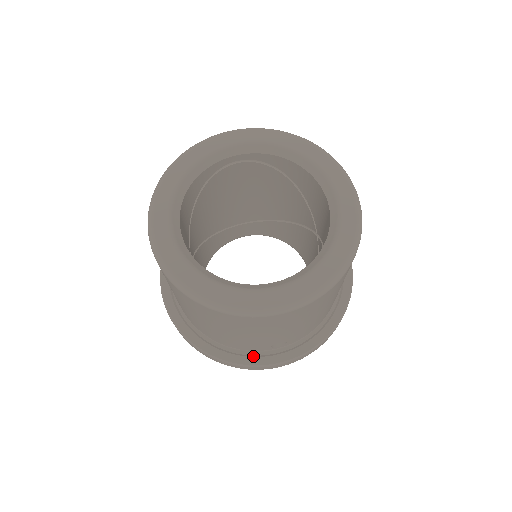
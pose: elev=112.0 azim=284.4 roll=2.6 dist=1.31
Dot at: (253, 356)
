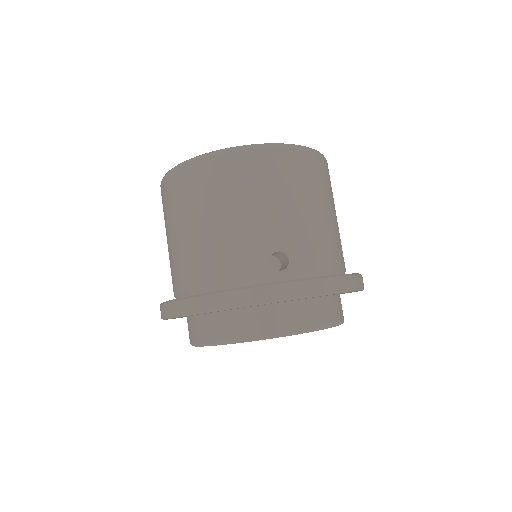
Dot at: occluded
